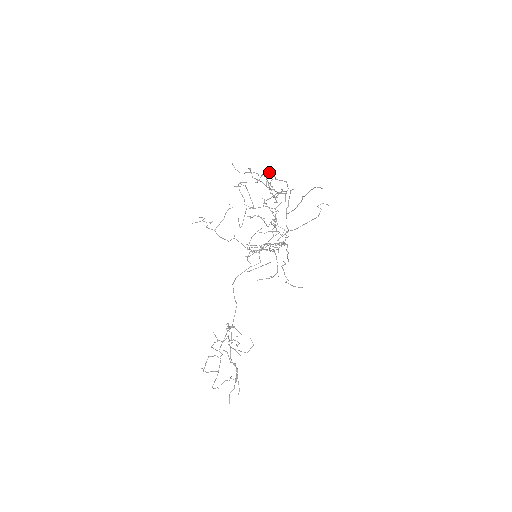
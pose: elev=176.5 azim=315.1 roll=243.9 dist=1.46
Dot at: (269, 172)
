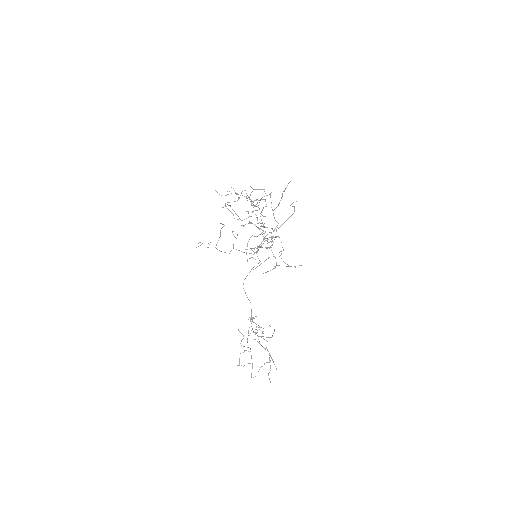
Dot at: occluded
